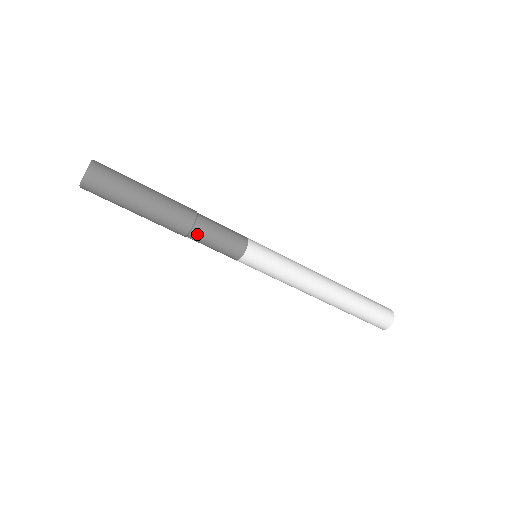
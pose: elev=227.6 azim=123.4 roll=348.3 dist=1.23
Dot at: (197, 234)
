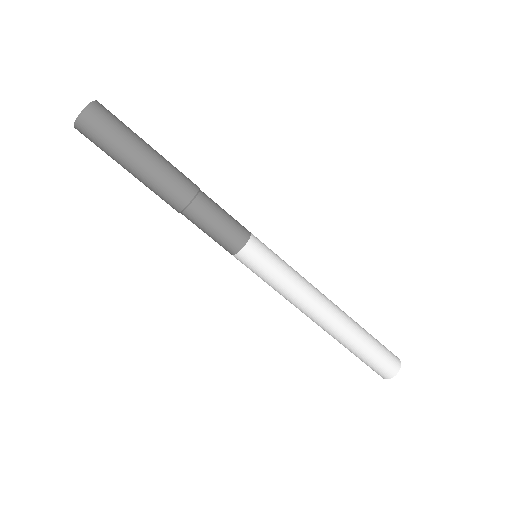
Dot at: (199, 205)
